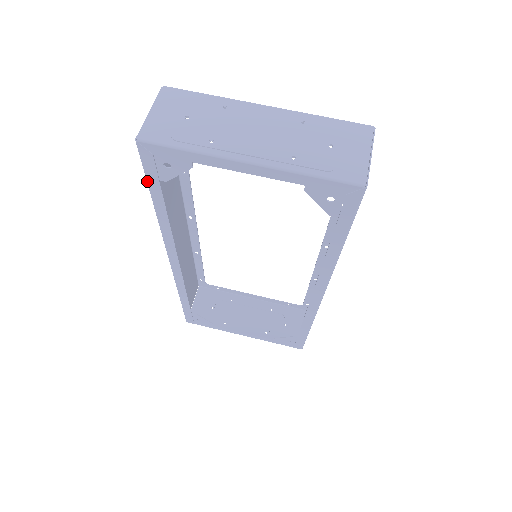
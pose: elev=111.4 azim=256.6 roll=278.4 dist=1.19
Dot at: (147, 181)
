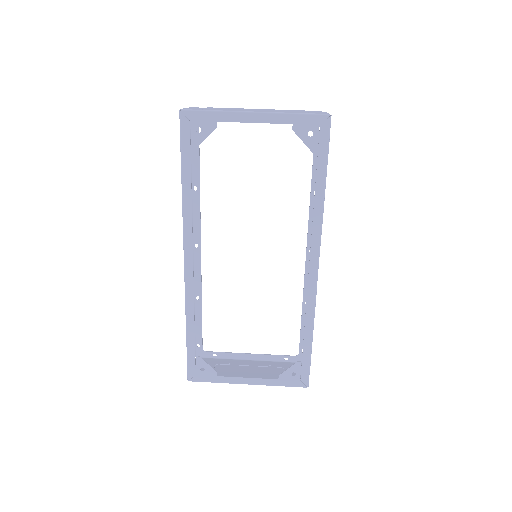
Dot at: (181, 152)
